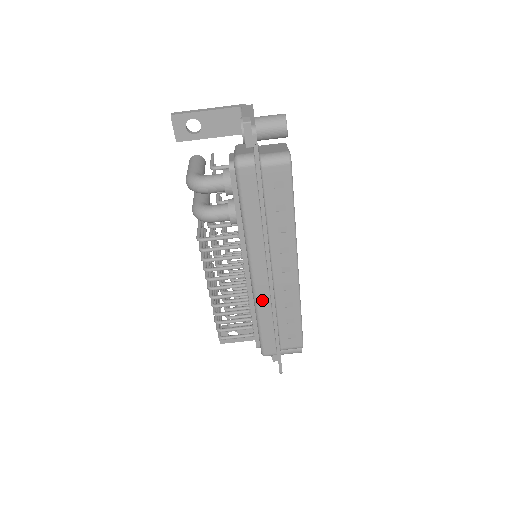
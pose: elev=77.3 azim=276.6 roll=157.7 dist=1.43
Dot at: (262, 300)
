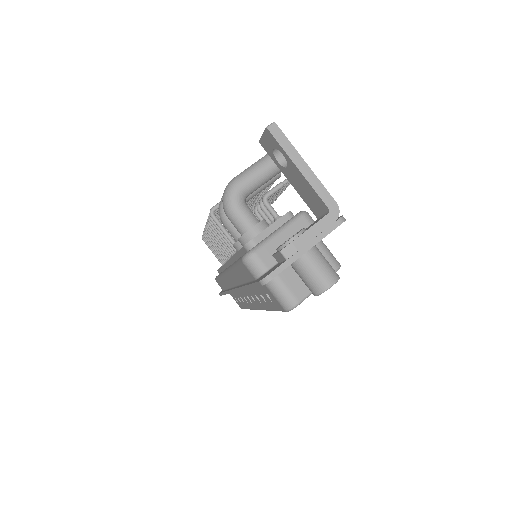
Dot at: (225, 281)
